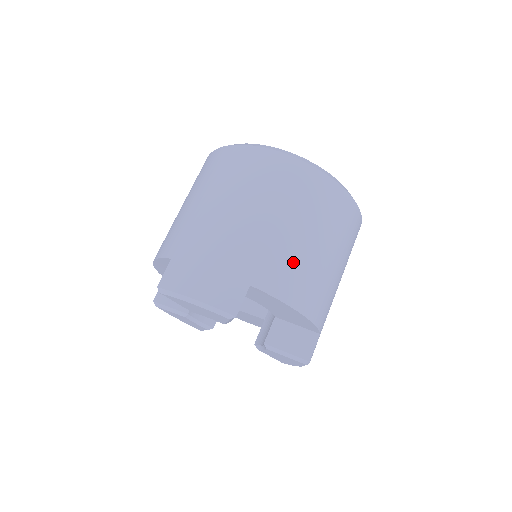
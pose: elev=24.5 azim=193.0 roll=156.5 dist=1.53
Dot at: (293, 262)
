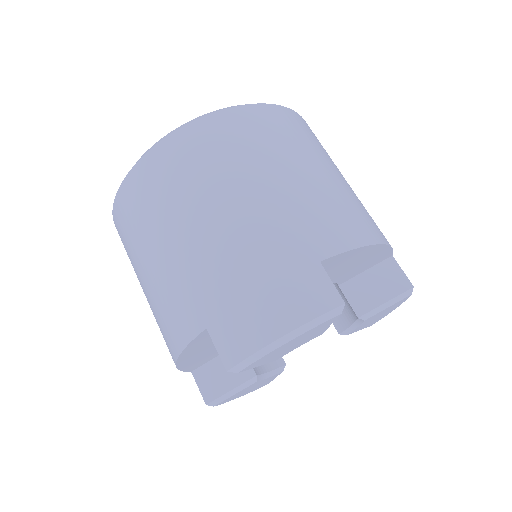
Dot at: (324, 204)
